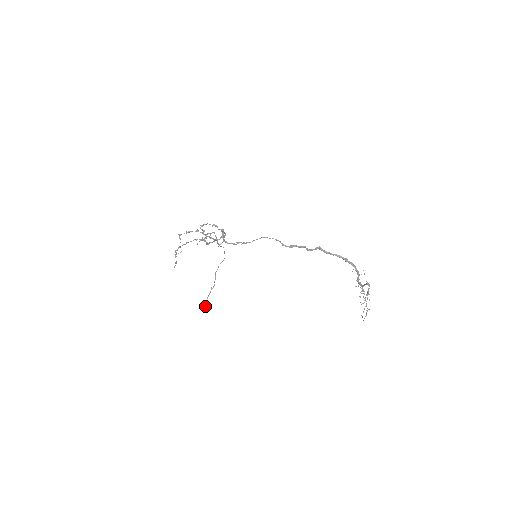
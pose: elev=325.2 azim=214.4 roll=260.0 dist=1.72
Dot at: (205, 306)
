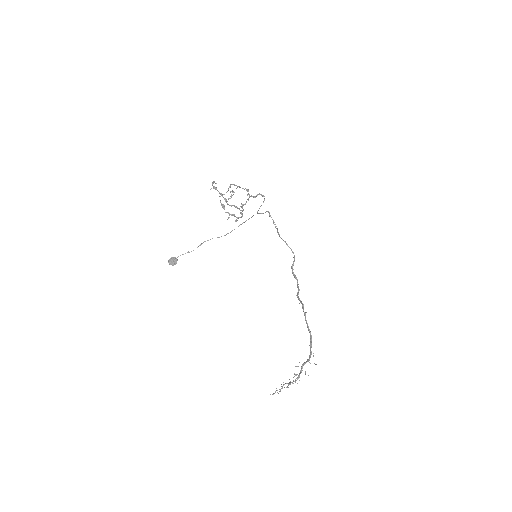
Dot at: (171, 260)
